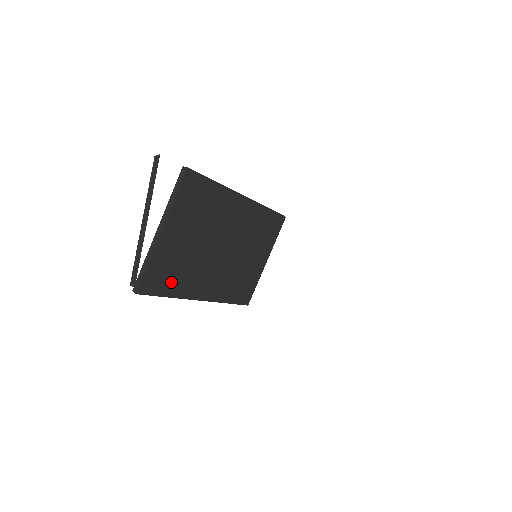
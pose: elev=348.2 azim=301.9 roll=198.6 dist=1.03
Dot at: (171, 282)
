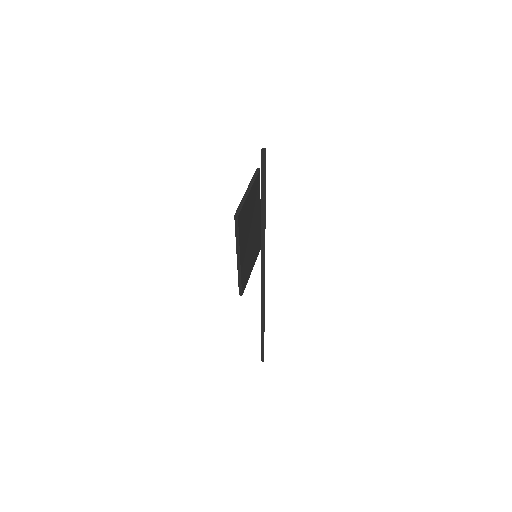
Dot at: (242, 228)
